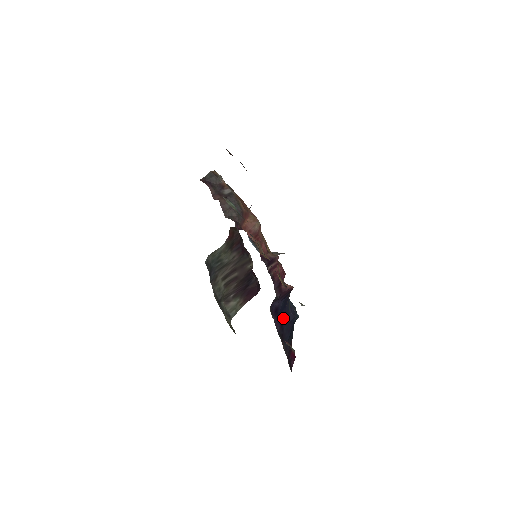
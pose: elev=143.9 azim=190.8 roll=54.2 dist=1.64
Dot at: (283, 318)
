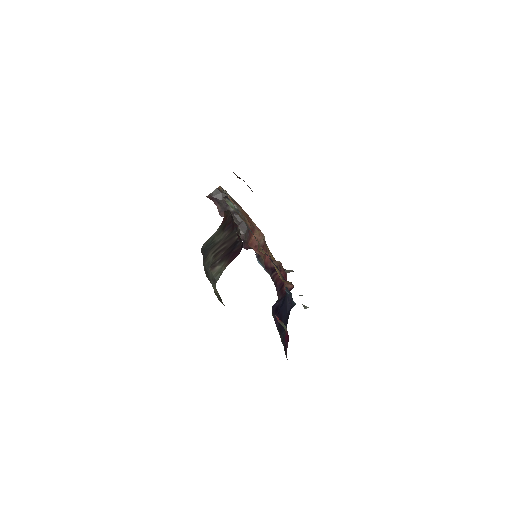
Dot at: (282, 313)
